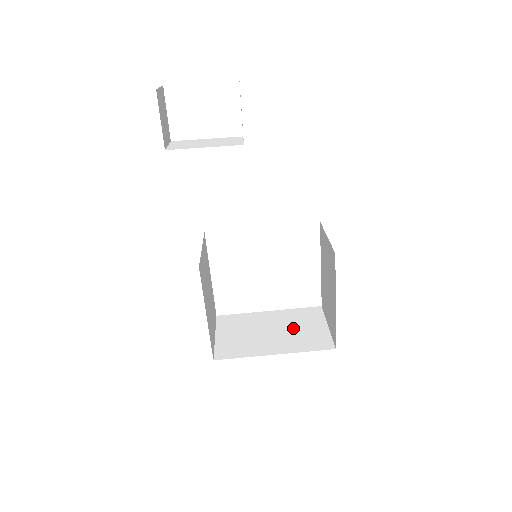
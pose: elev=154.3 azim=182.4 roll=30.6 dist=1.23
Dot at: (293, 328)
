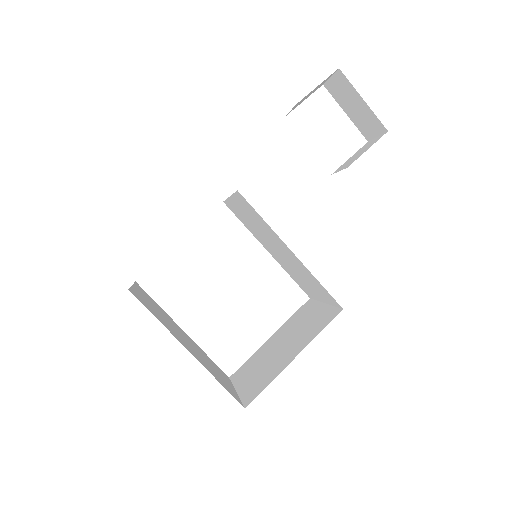
Dot at: (205, 359)
